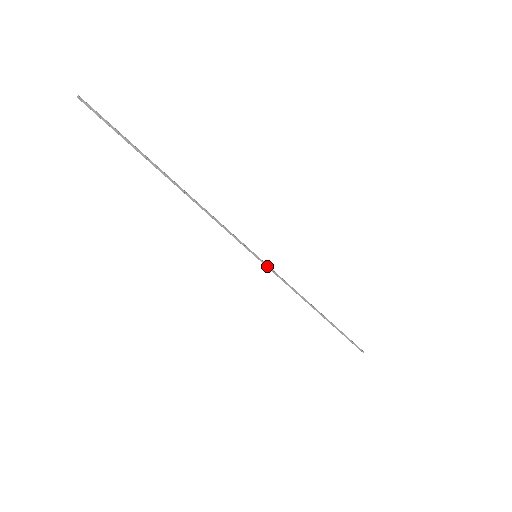
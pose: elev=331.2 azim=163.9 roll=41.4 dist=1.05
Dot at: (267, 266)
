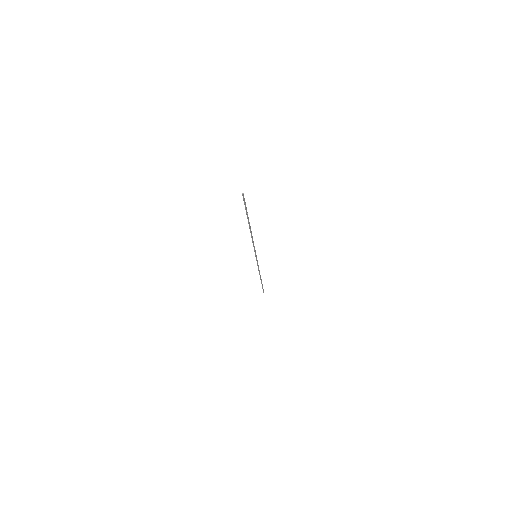
Dot at: (257, 260)
